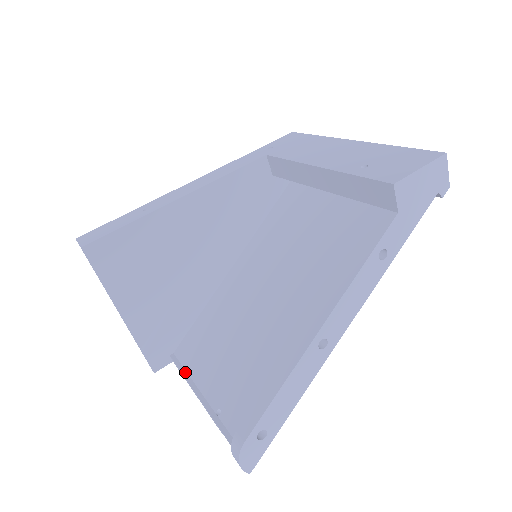
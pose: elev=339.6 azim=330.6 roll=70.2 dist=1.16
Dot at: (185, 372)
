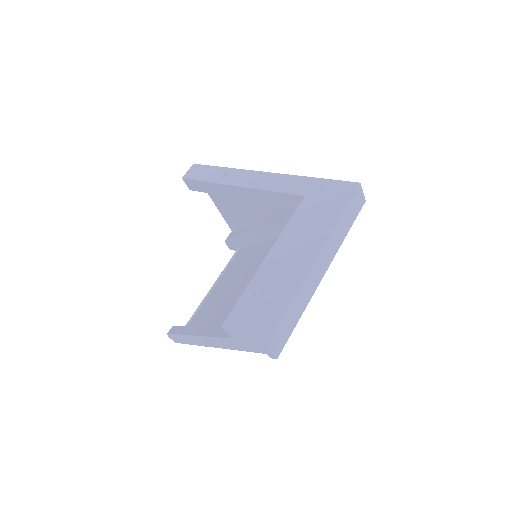
Dot at: (226, 267)
